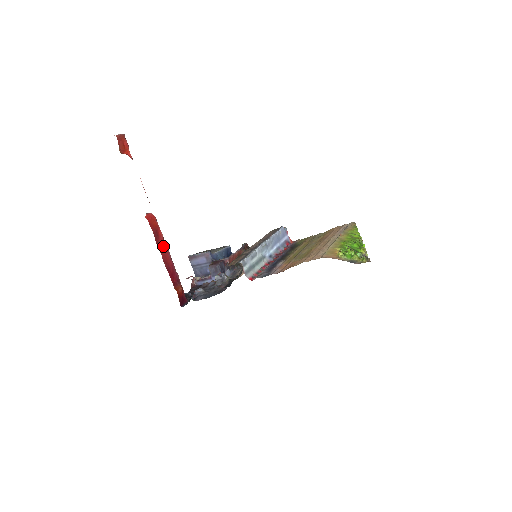
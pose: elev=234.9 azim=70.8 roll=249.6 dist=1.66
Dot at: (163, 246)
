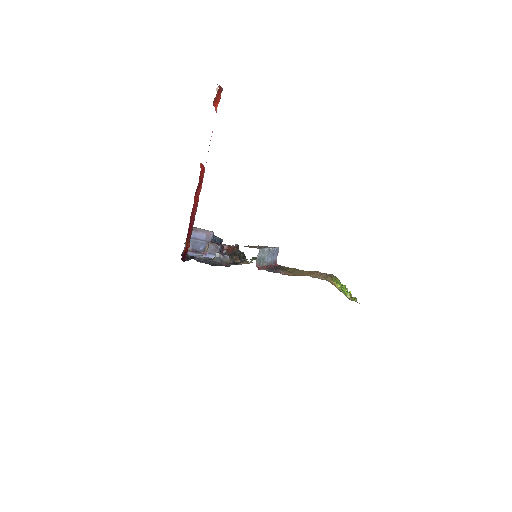
Dot at: (197, 198)
